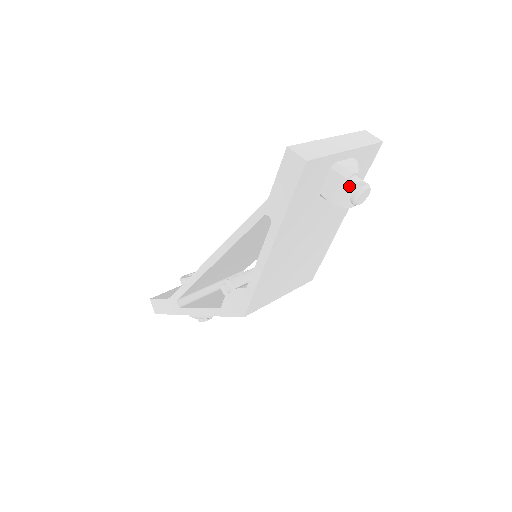
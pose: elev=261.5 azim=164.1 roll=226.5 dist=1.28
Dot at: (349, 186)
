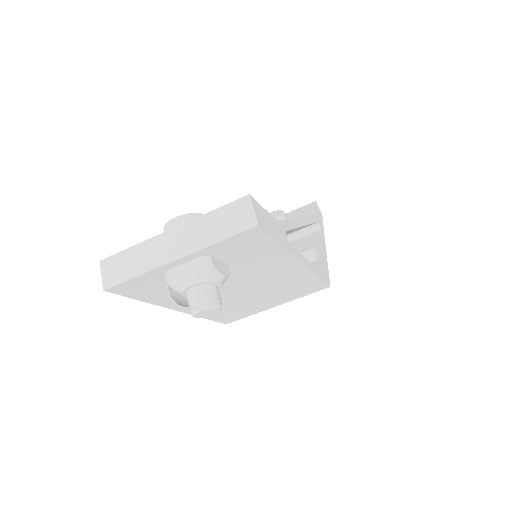
Dot at: (180, 304)
